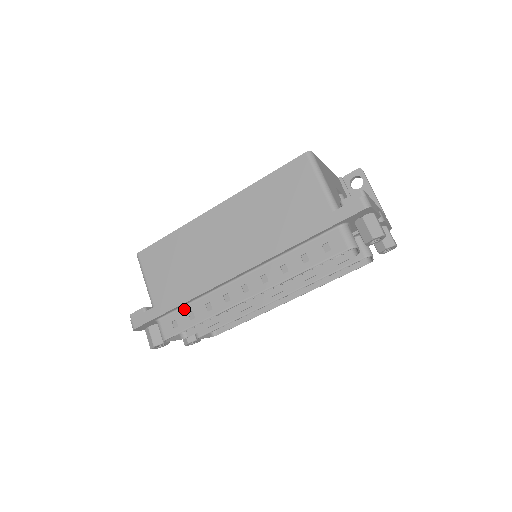
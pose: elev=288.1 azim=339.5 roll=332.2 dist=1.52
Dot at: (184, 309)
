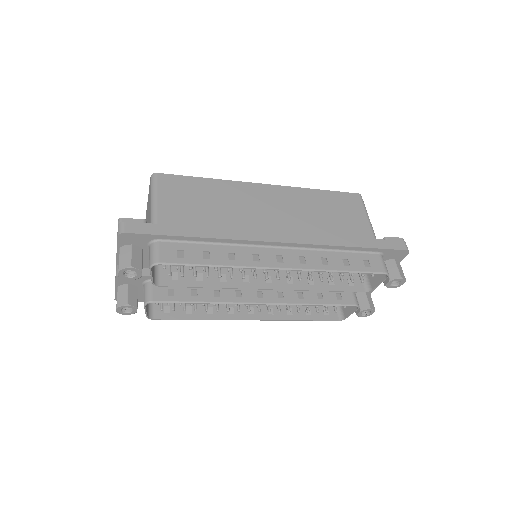
Dot at: (199, 245)
